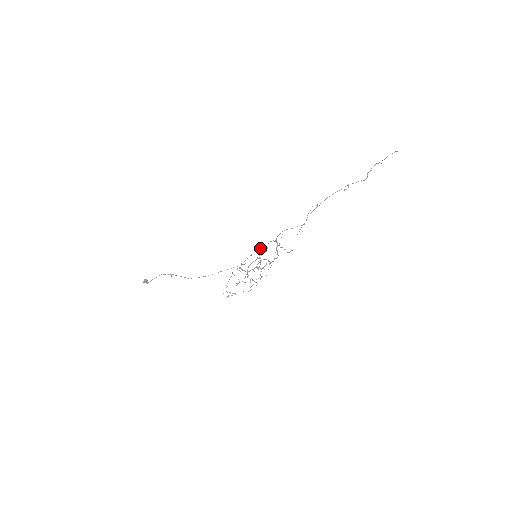
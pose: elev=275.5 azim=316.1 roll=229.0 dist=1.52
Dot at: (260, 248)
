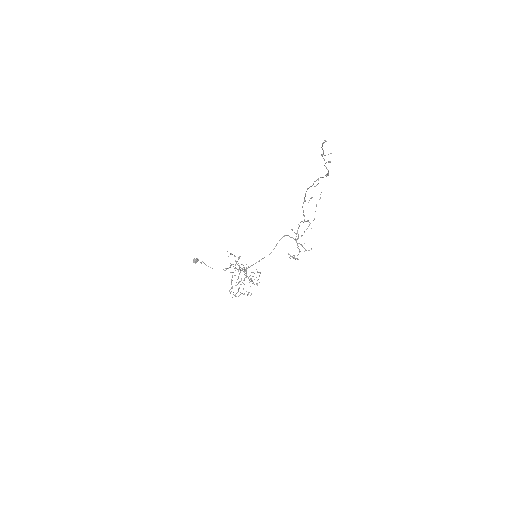
Dot at: (234, 255)
